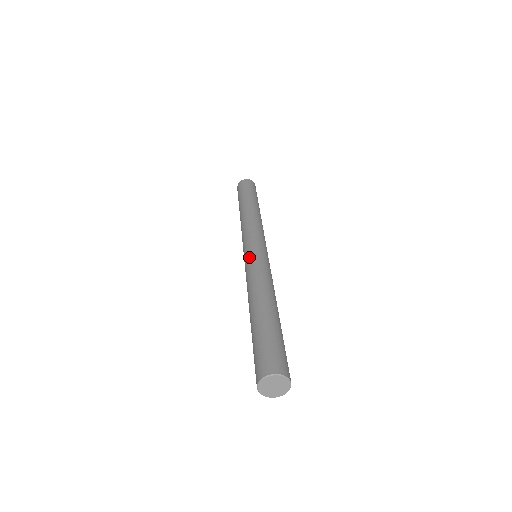
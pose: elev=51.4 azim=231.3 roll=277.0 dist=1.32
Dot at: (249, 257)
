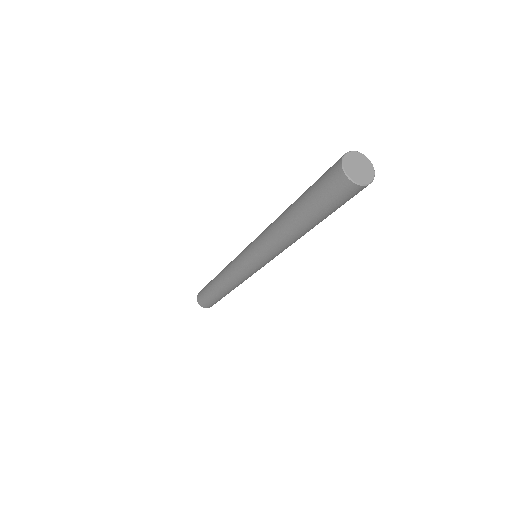
Dot at: (251, 243)
